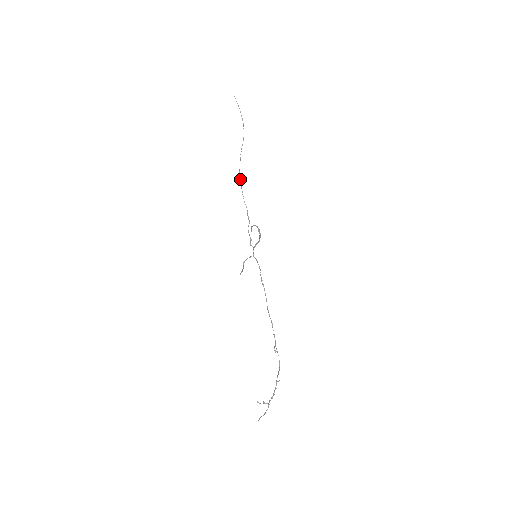
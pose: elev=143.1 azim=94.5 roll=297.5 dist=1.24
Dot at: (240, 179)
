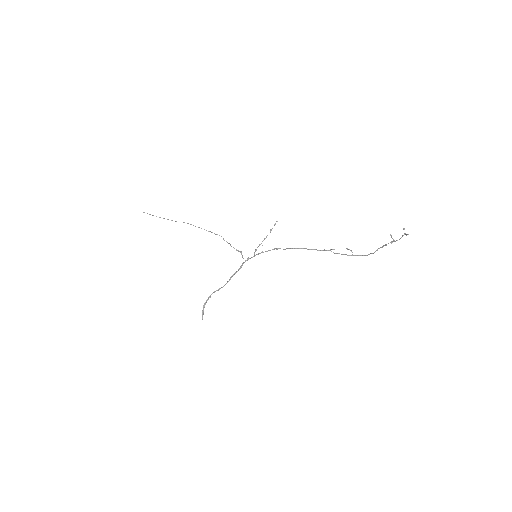
Dot at: occluded
